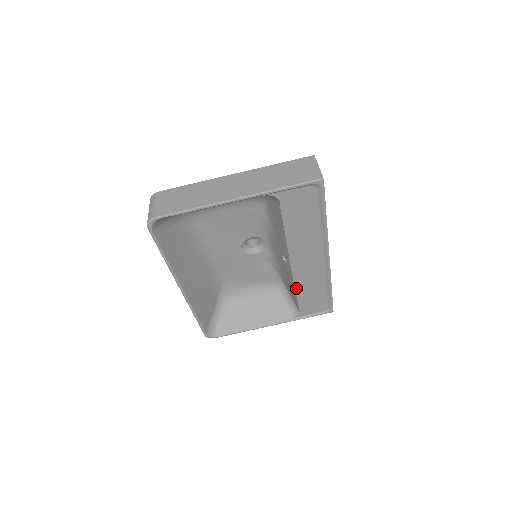
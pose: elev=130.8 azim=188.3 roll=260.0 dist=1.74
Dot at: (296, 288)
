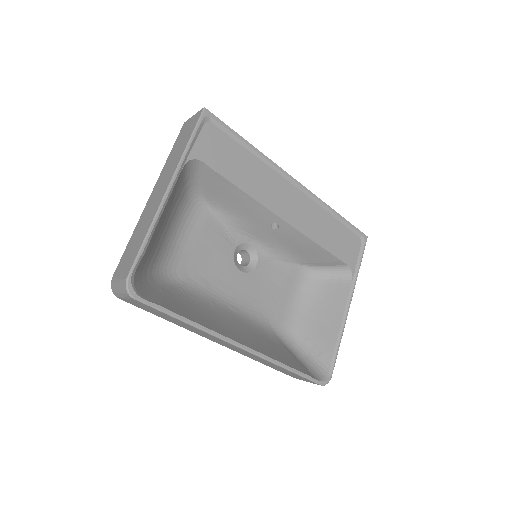
Dot at: (316, 242)
